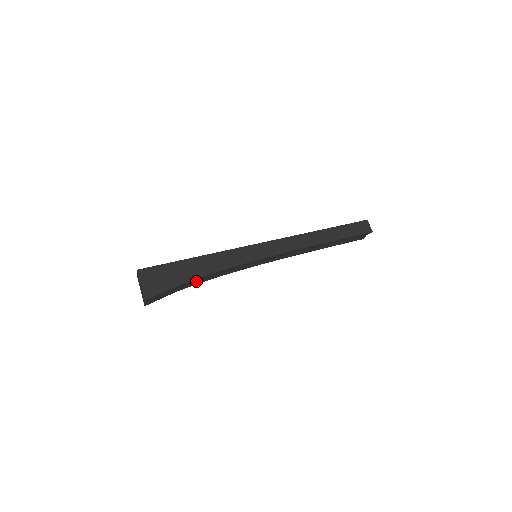
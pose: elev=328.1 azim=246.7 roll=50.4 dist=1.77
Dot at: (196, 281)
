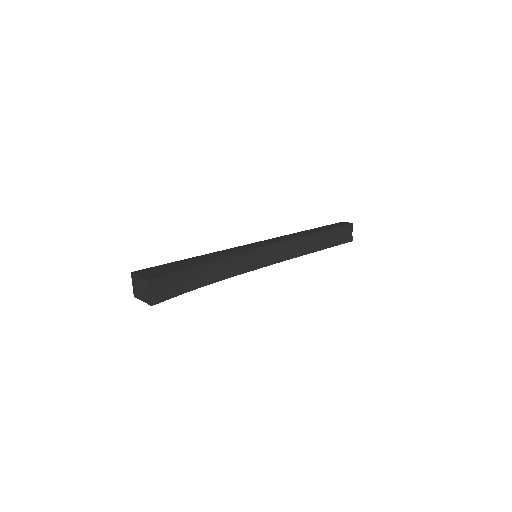
Dot at: (203, 278)
